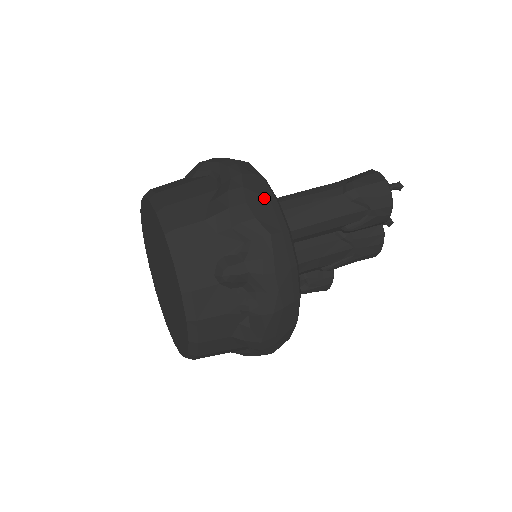
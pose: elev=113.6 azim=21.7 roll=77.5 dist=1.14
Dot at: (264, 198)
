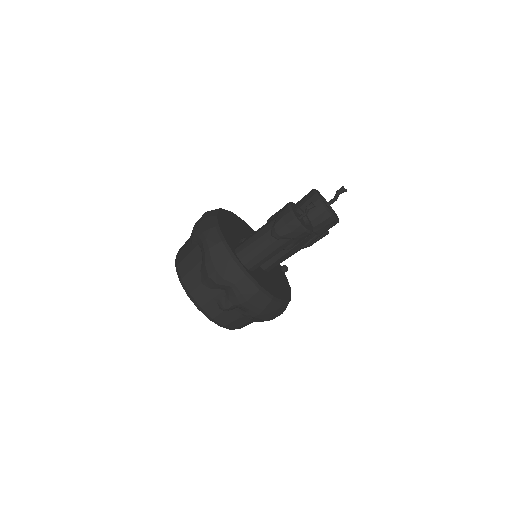
Dot at: (225, 262)
